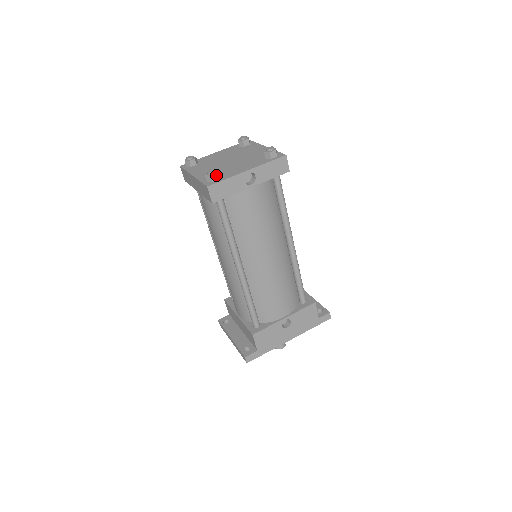
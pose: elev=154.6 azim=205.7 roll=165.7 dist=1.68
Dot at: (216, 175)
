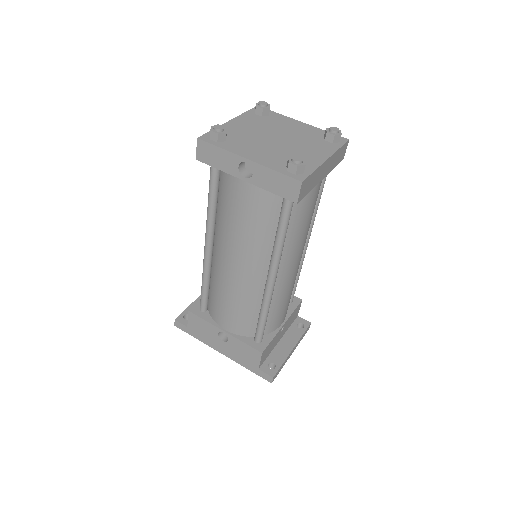
Dot at: (217, 135)
